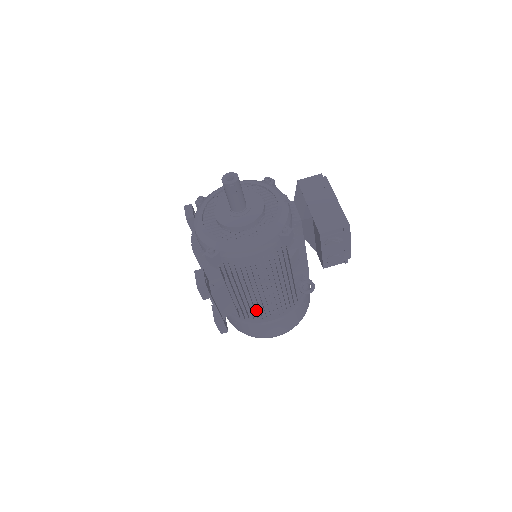
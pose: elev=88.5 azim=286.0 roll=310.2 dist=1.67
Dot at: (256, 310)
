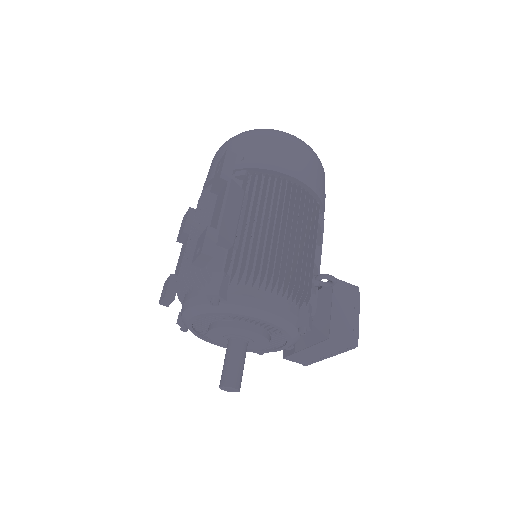
Dot at: occluded
